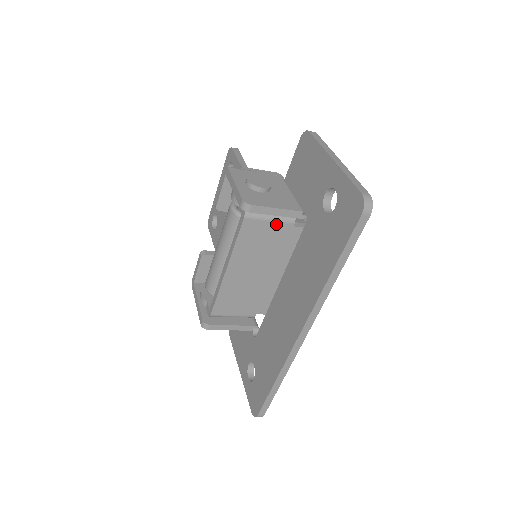
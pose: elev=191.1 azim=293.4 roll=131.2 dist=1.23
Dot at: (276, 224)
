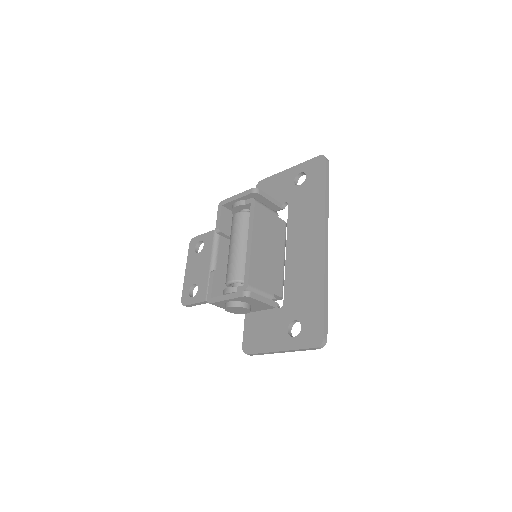
Dot at: (270, 212)
